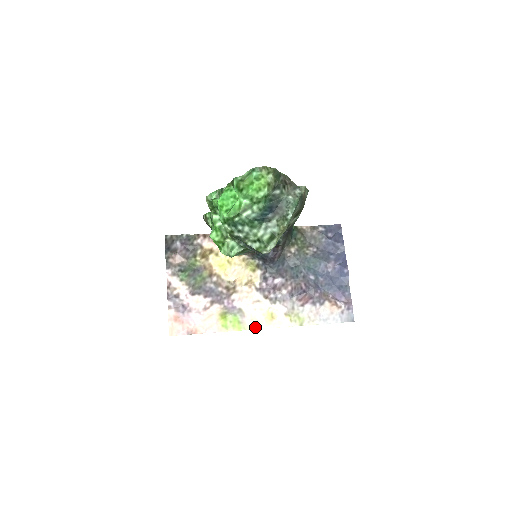
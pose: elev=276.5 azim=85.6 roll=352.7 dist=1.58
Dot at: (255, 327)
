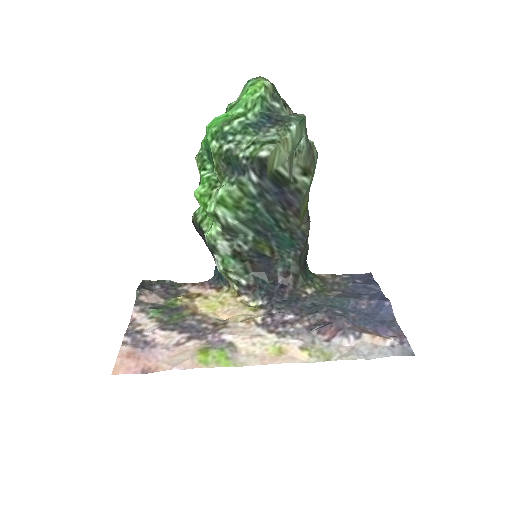
Dot at: (252, 363)
